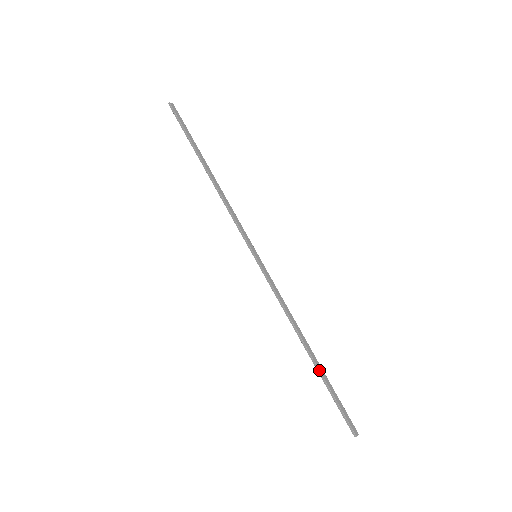
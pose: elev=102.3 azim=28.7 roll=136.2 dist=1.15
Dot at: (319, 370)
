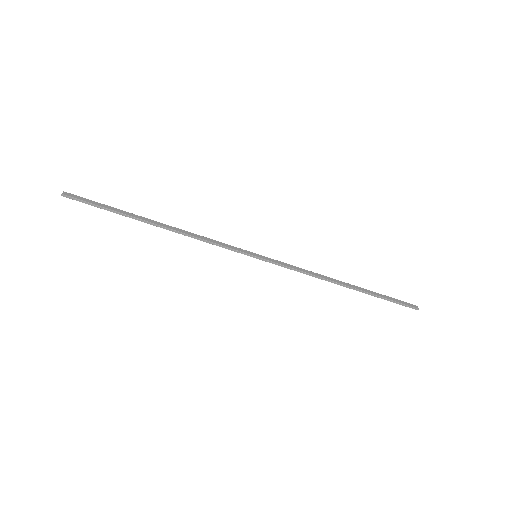
Dot at: (365, 292)
